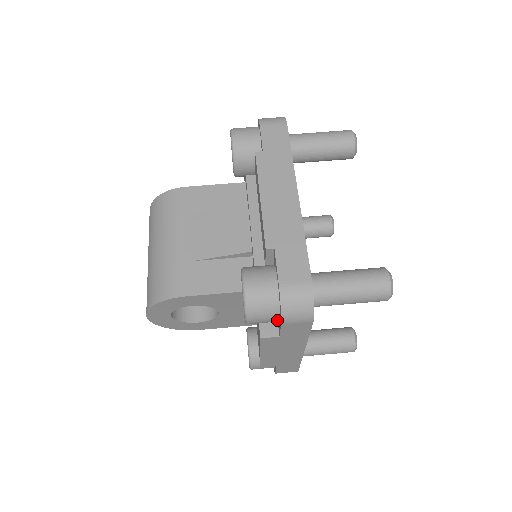
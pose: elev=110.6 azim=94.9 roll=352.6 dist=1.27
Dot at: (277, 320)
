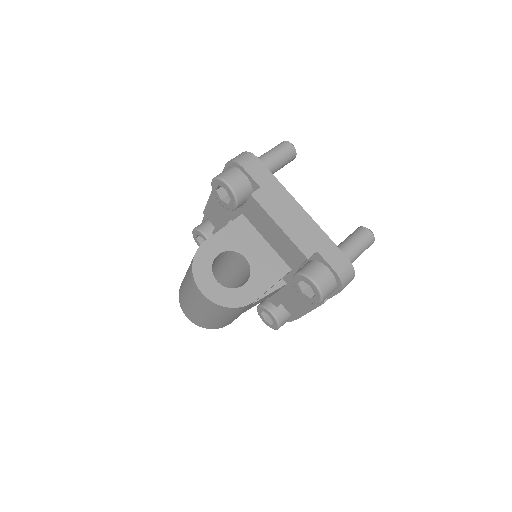
Dot at: (244, 176)
